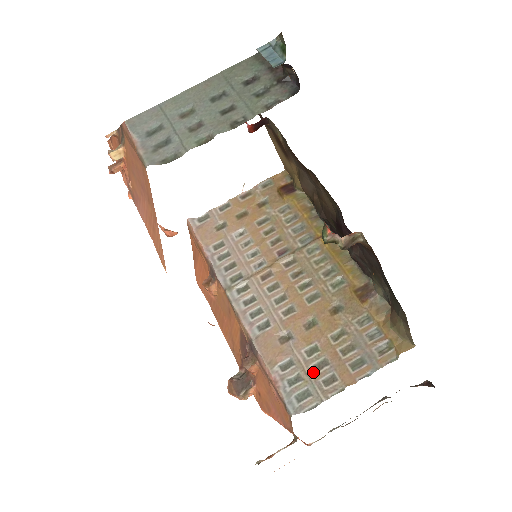
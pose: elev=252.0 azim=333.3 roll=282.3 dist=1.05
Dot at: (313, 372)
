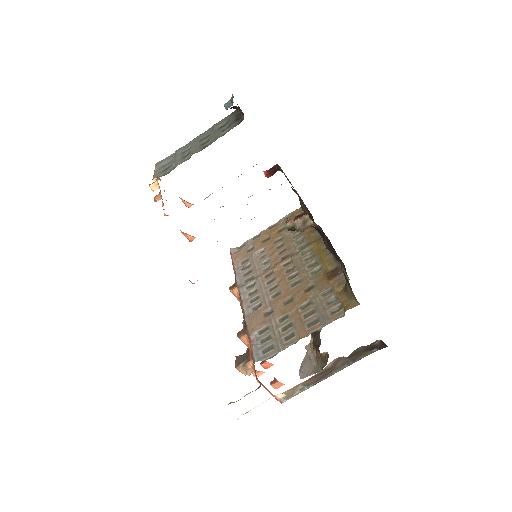
Dot at: (280, 332)
